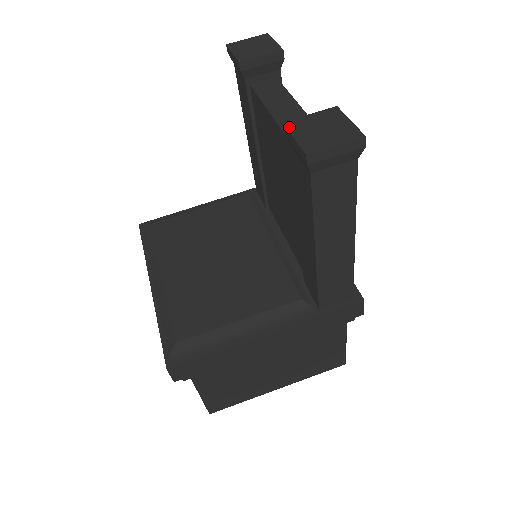
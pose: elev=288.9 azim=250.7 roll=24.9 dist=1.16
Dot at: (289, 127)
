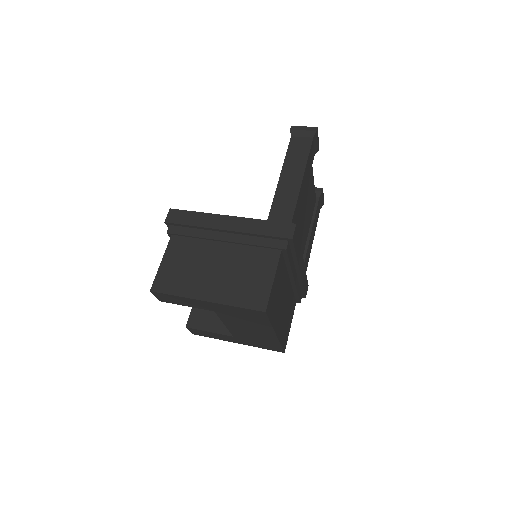
Dot at: occluded
